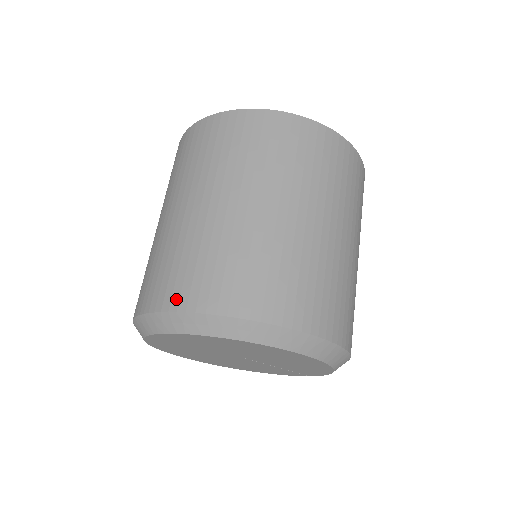
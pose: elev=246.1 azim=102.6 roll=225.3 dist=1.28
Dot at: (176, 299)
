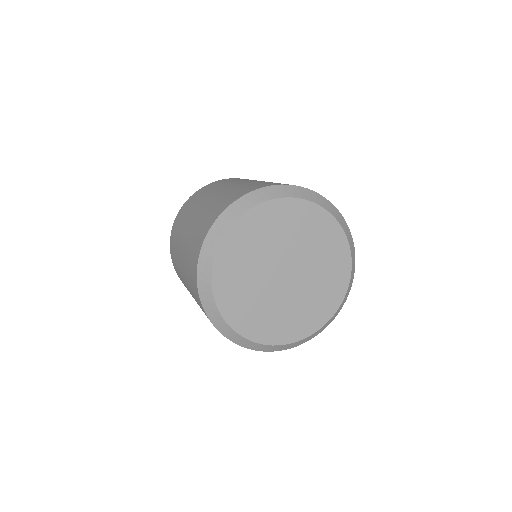
Dot at: (203, 236)
